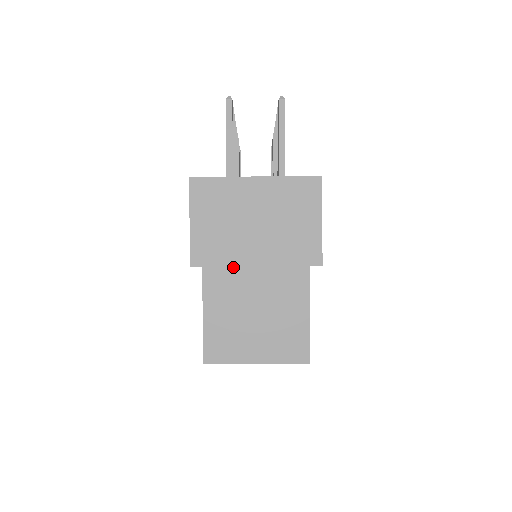
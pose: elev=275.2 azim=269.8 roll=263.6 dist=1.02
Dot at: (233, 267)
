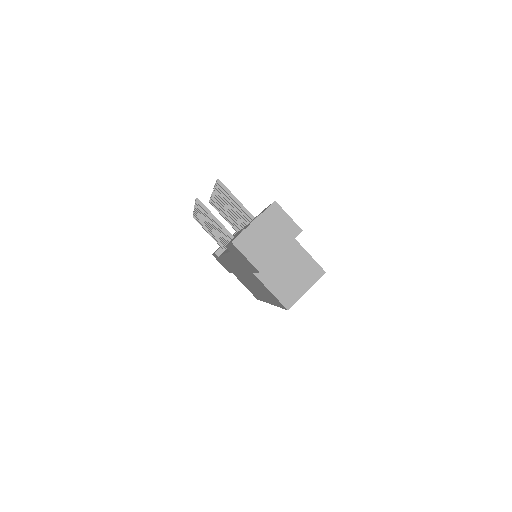
Dot at: occluded
